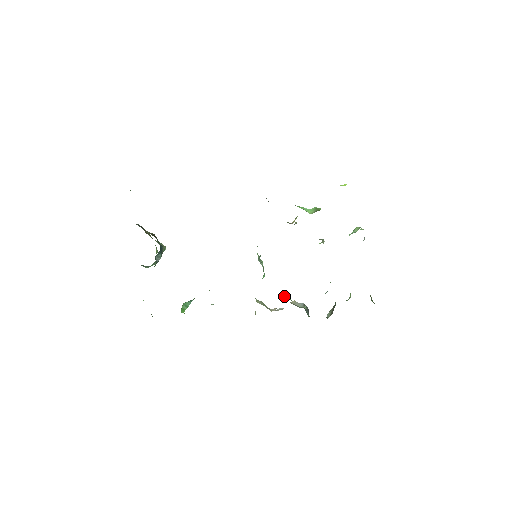
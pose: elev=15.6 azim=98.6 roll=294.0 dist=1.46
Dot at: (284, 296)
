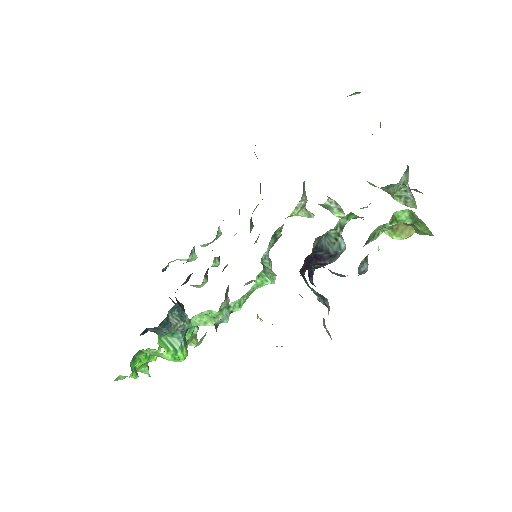
Dot at: occluded
